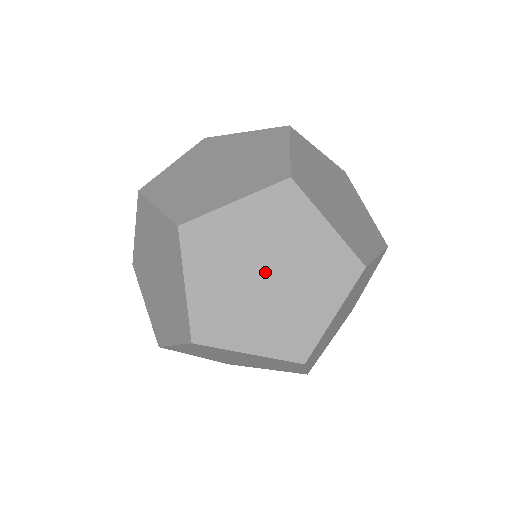
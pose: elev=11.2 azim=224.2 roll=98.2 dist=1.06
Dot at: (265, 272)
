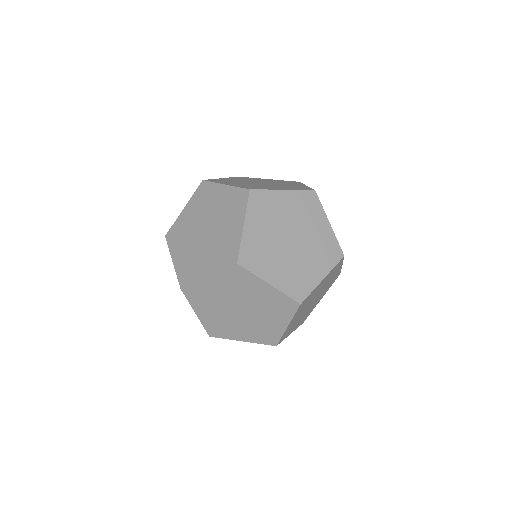
Dot at: occluded
